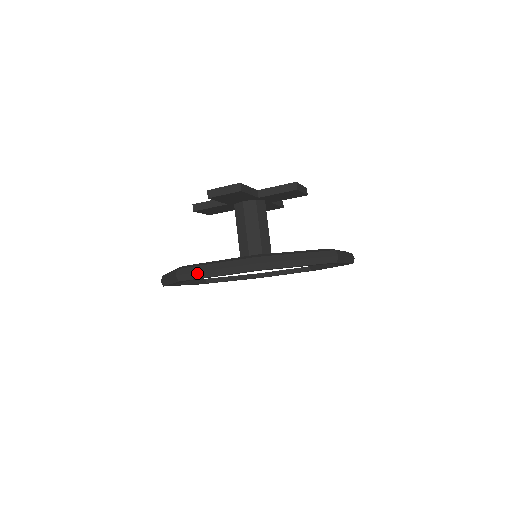
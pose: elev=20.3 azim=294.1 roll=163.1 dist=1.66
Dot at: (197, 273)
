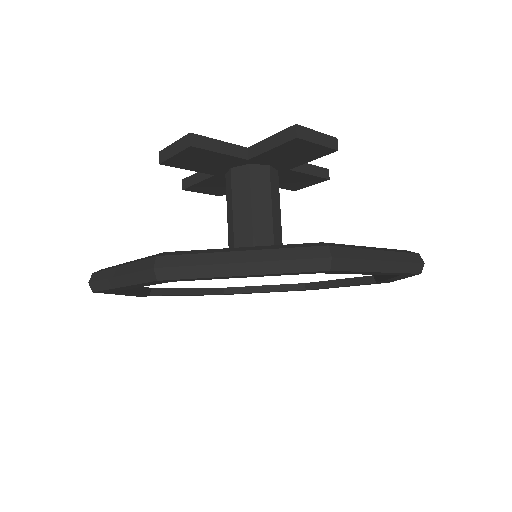
Dot at: (103, 281)
